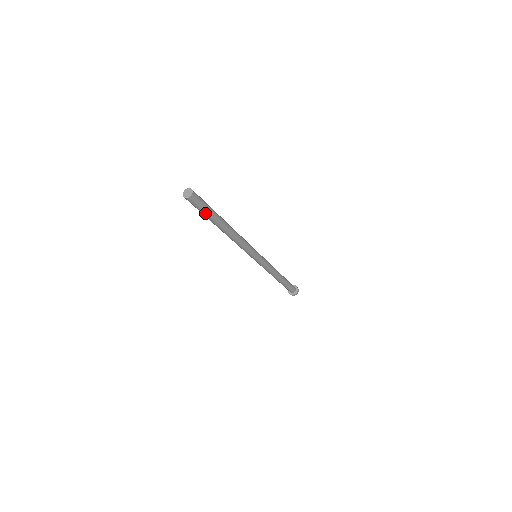
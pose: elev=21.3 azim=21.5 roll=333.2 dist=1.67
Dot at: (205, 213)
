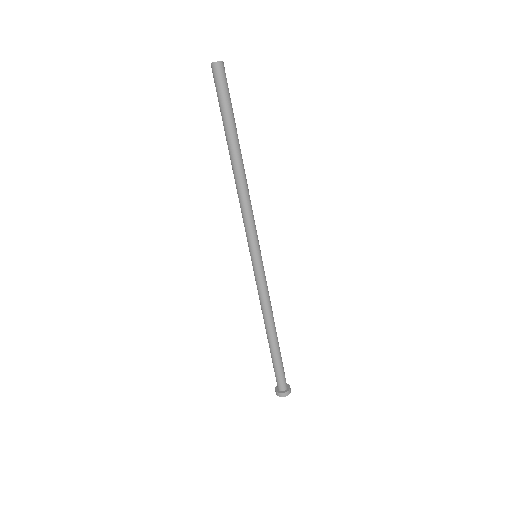
Dot at: (227, 105)
